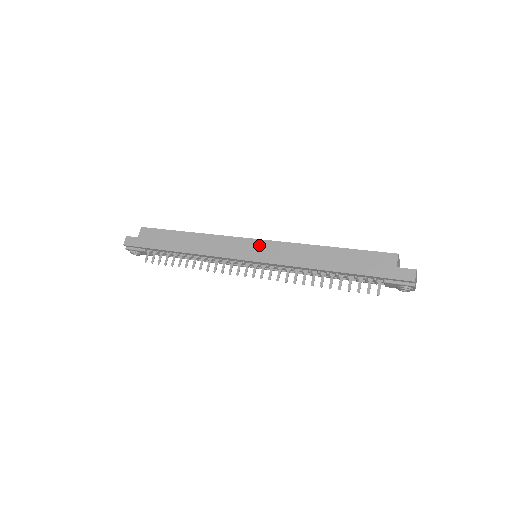
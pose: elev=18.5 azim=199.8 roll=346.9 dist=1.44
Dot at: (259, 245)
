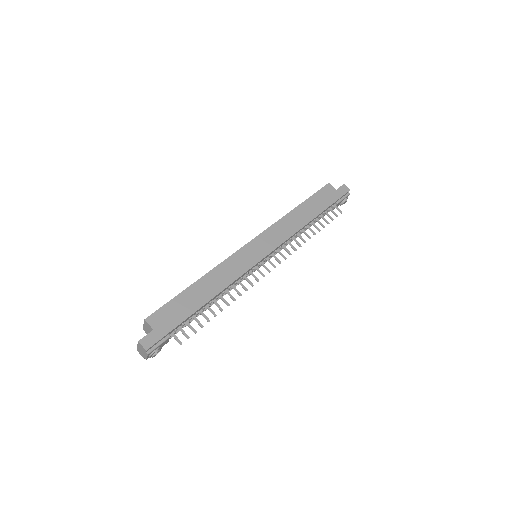
Dot at: (259, 241)
